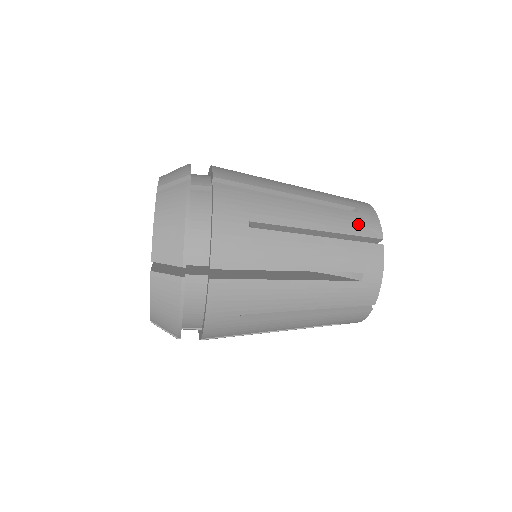
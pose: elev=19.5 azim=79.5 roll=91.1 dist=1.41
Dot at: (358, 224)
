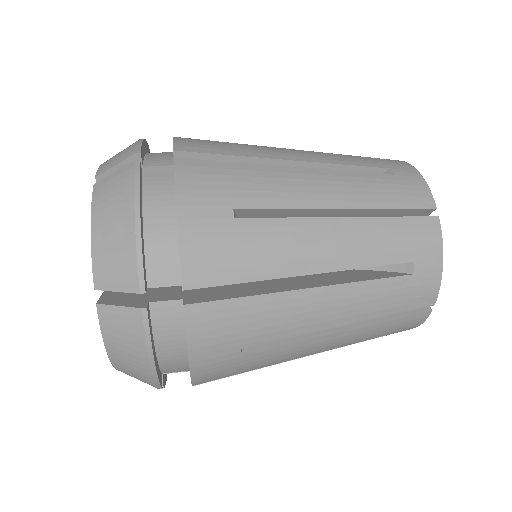
Dot at: (405, 298)
